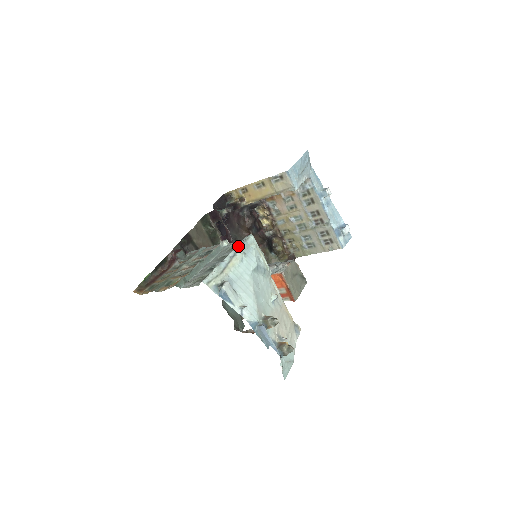
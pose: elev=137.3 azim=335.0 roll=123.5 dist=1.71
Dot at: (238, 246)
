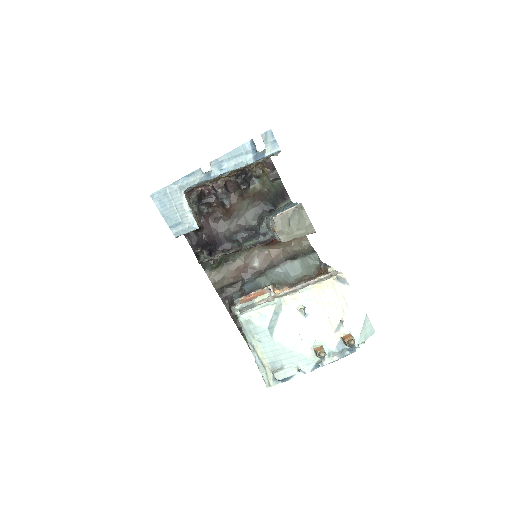
Dot at: (246, 338)
